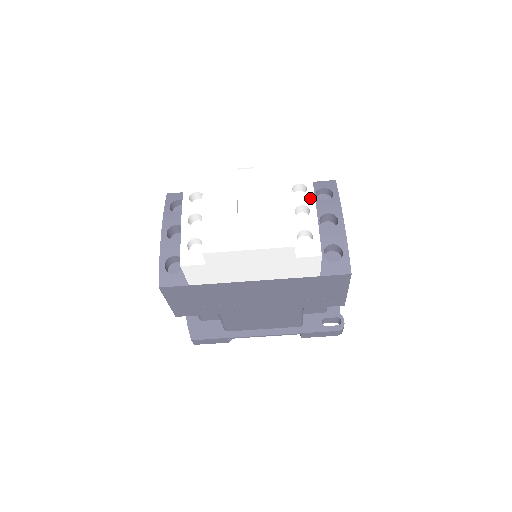
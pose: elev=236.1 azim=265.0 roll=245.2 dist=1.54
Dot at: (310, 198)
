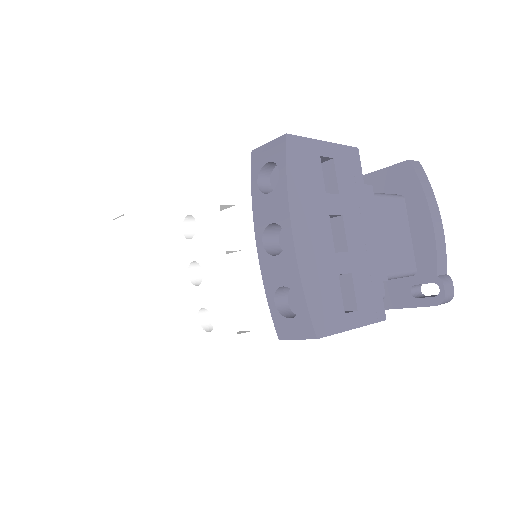
Dot at: (200, 246)
